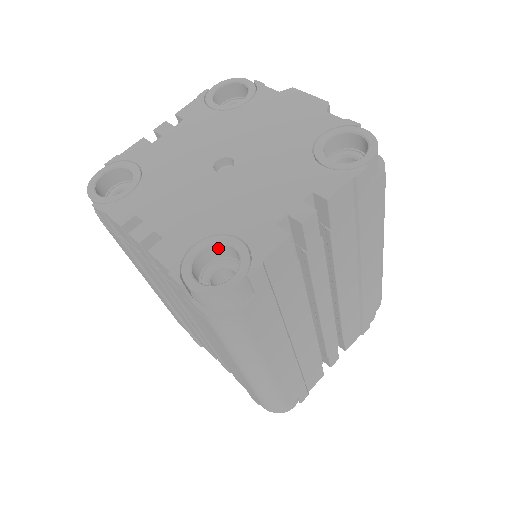
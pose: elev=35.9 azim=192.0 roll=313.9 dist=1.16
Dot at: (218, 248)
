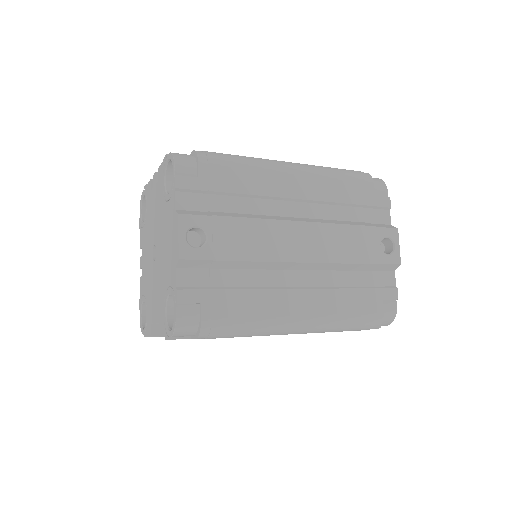
Dot at: occluded
